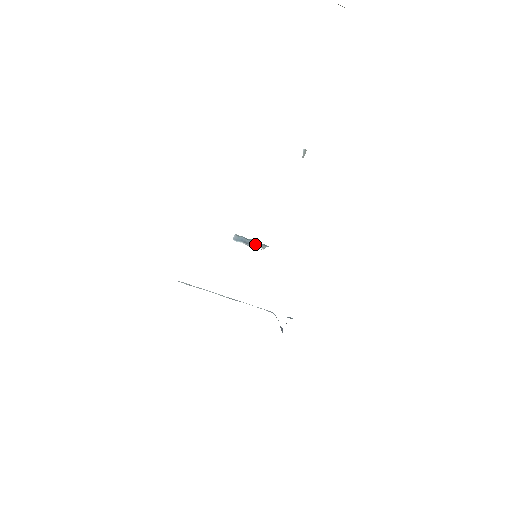
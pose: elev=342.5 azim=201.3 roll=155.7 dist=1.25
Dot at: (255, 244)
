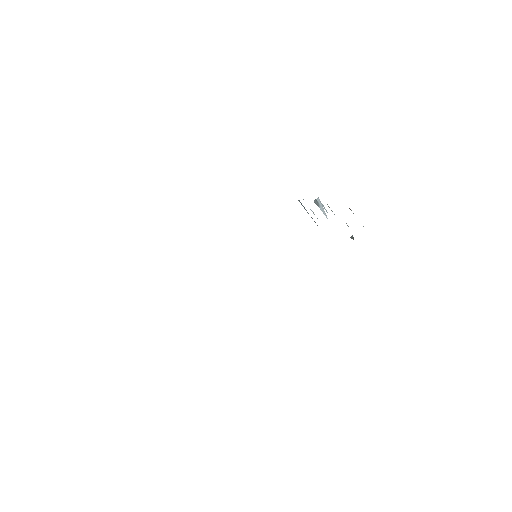
Dot at: occluded
